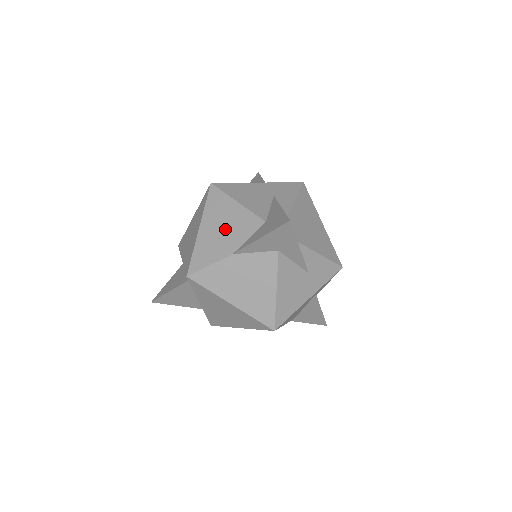
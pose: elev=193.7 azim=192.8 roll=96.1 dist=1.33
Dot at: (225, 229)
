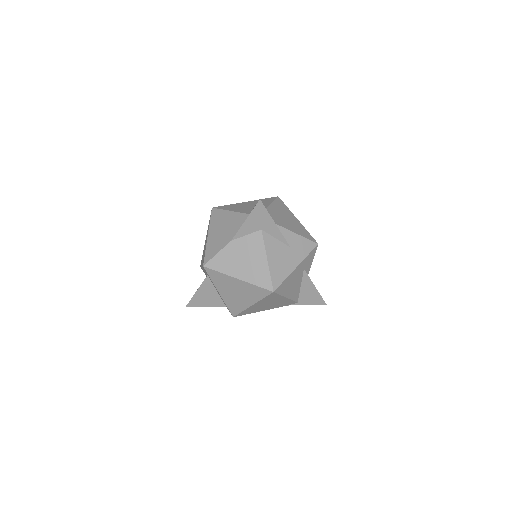
Dot at: (224, 229)
